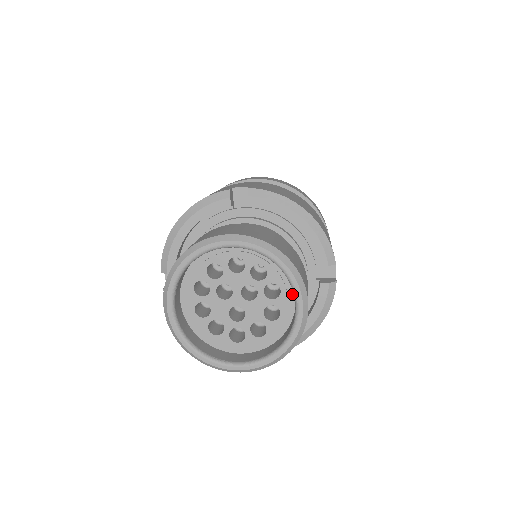
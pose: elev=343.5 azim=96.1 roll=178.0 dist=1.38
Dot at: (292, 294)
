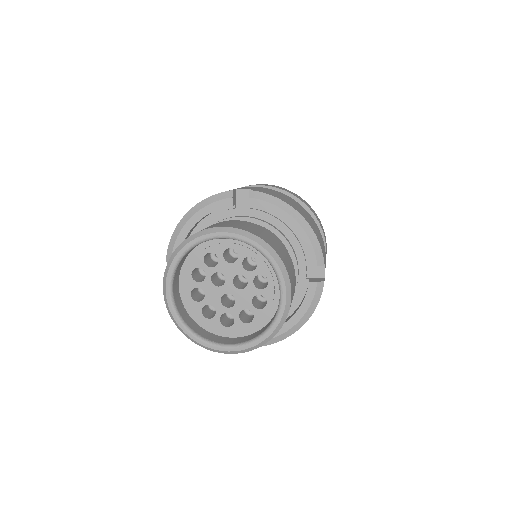
Dot at: (278, 286)
